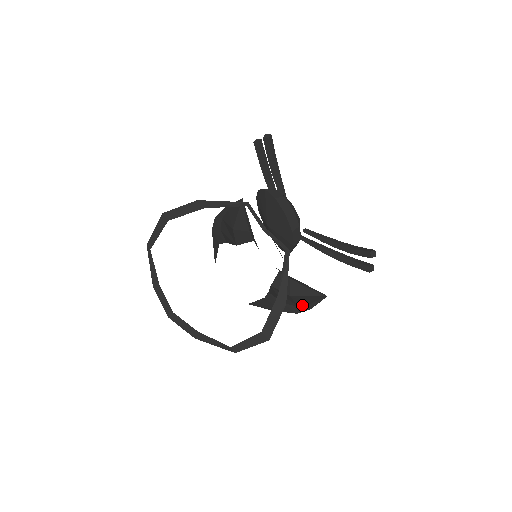
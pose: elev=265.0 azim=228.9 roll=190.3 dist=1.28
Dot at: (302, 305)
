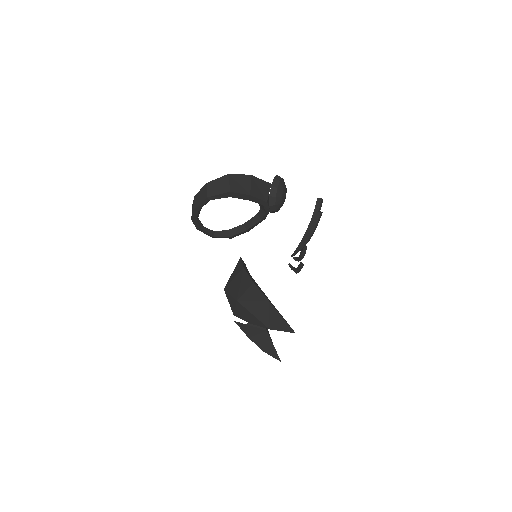
Dot at: (263, 292)
